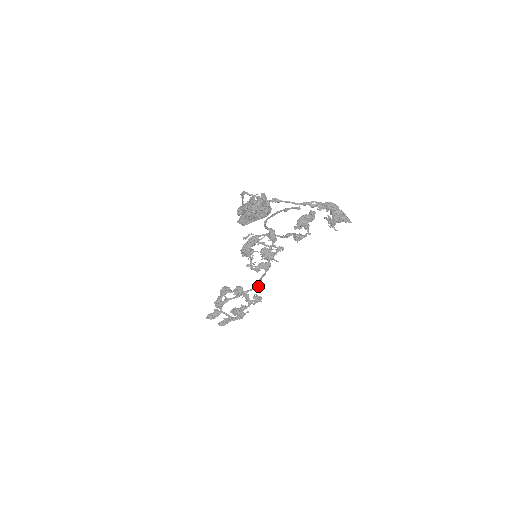
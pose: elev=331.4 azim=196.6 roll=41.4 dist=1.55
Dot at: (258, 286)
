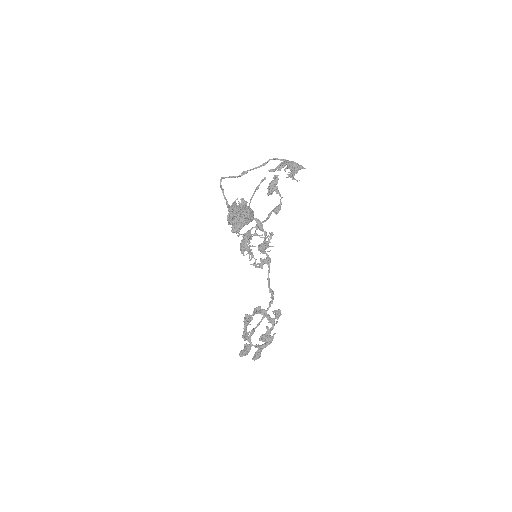
Dot at: (270, 289)
